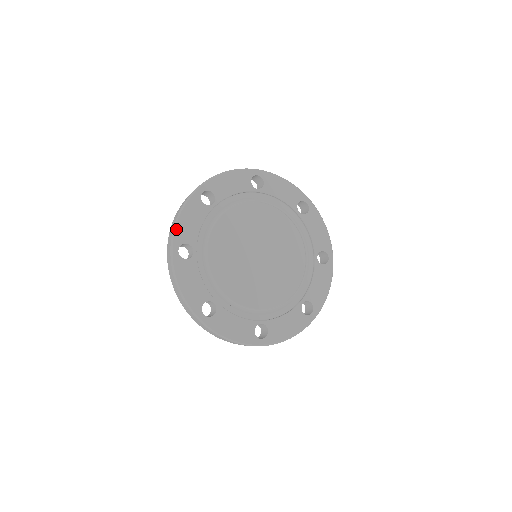
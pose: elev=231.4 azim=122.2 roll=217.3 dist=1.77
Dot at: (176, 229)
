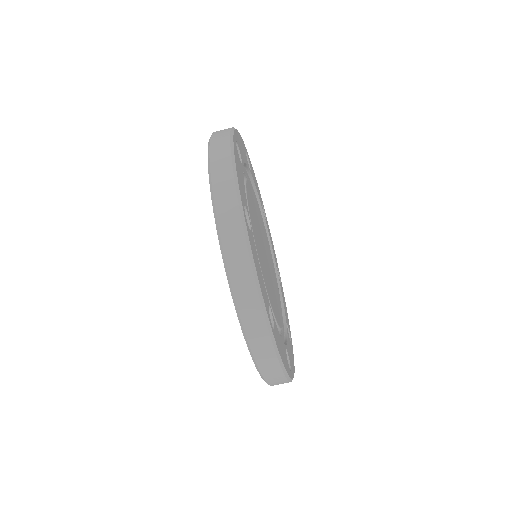
Dot at: (238, 178)
